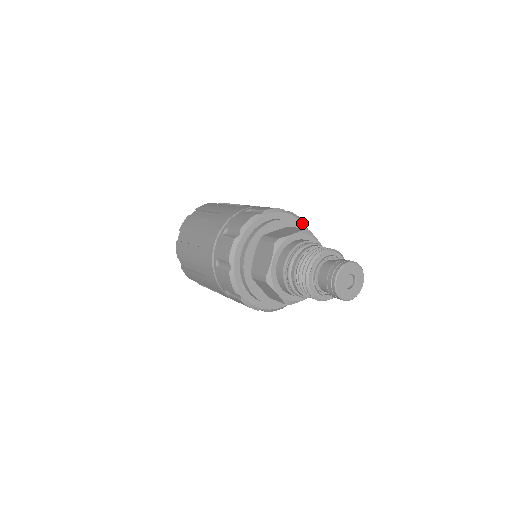
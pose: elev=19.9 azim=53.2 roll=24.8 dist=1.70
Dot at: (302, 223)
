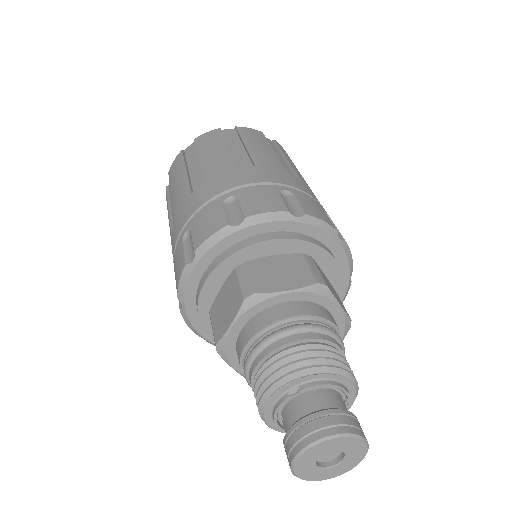
Dot at: occluded
